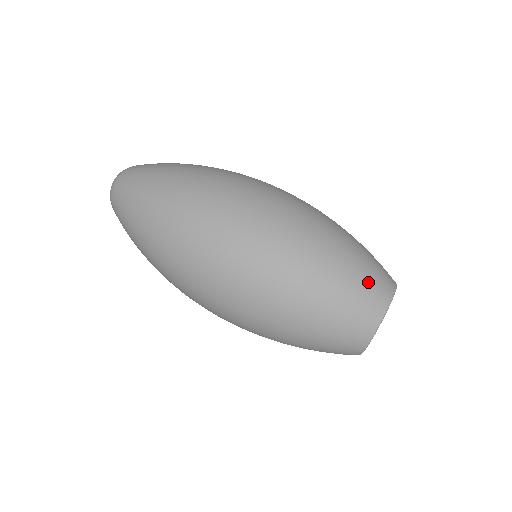
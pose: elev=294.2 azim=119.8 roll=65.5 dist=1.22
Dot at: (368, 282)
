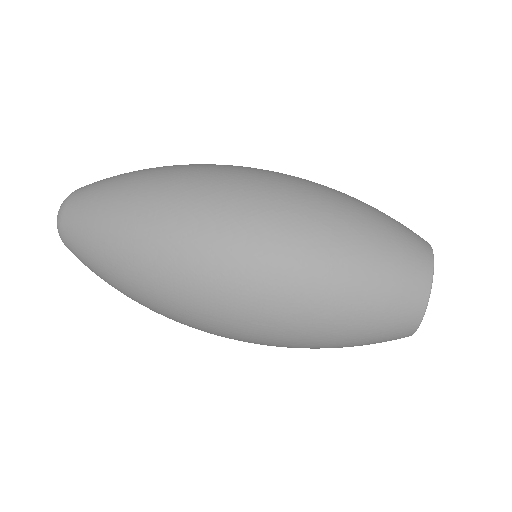
Dot at: occluded
